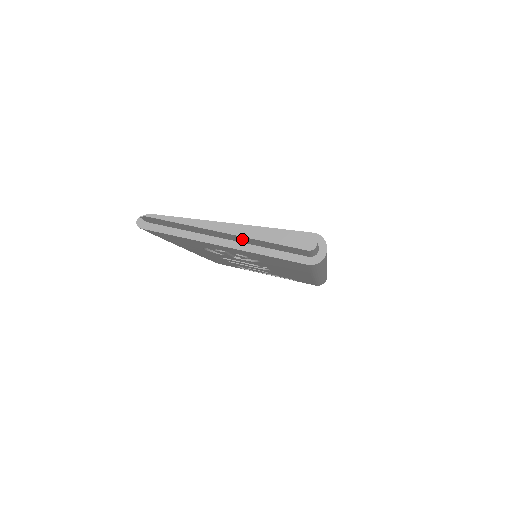
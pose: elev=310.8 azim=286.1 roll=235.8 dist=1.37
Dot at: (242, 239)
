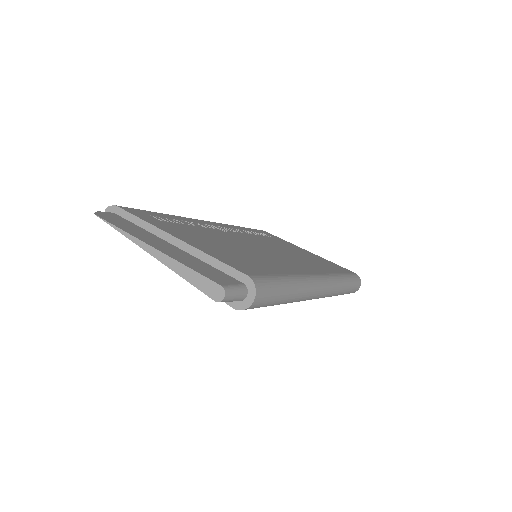
Dot at: occluded
